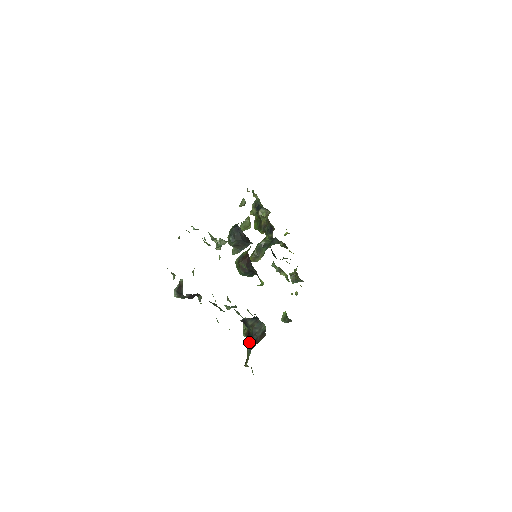
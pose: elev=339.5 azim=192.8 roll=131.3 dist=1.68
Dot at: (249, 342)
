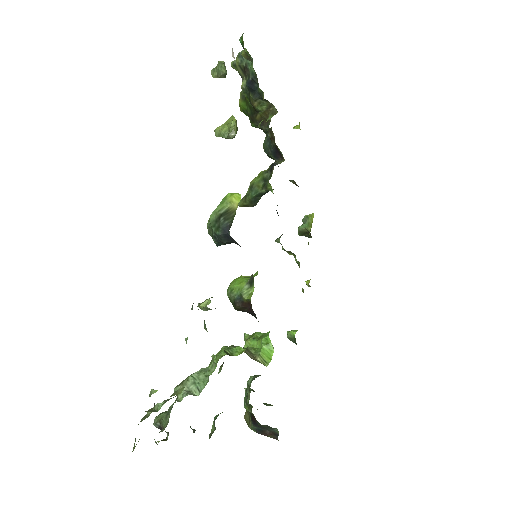
Dot at: (254, 426)
